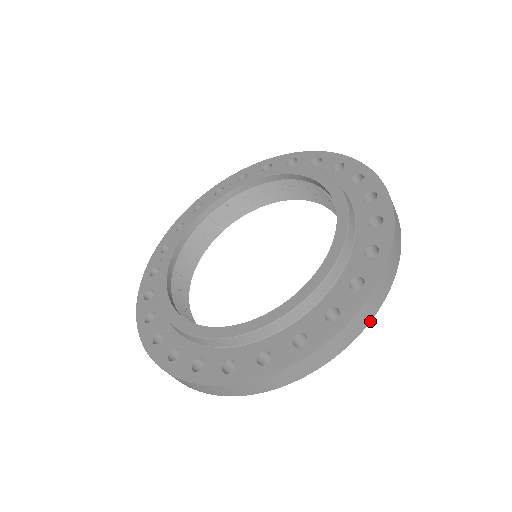
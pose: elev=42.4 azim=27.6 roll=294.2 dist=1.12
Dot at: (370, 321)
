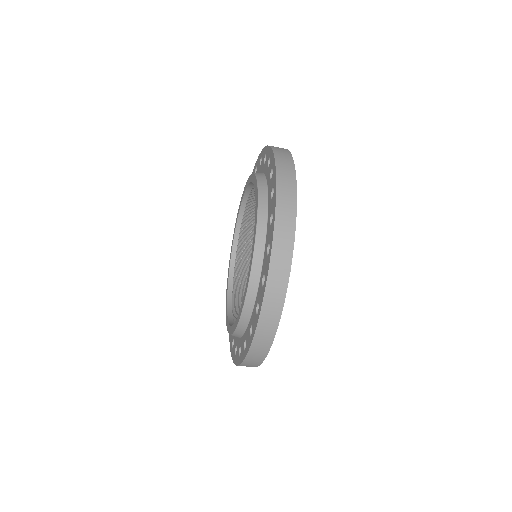
Dot at: (294, 233)
